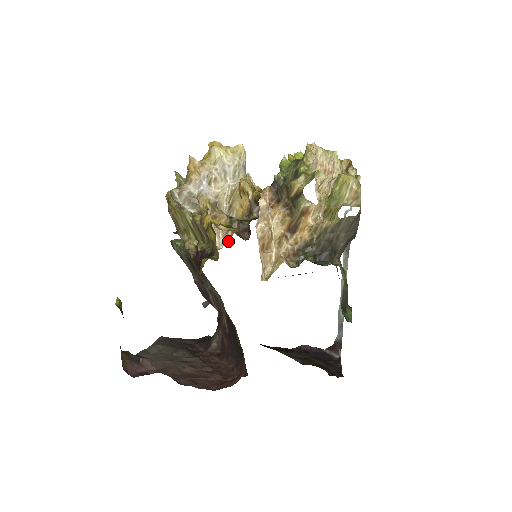
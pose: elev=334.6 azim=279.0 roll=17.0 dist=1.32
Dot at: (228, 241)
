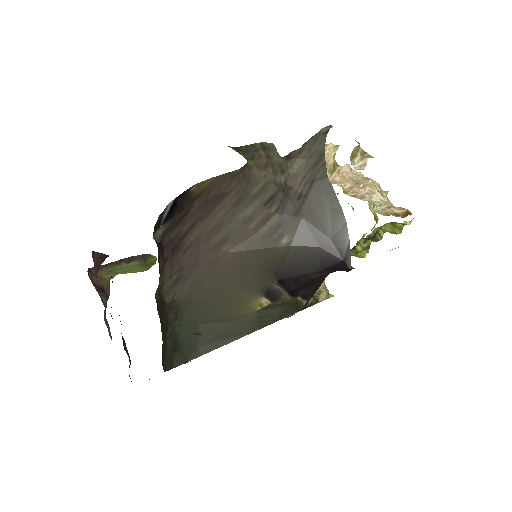
Dot at: occluded
